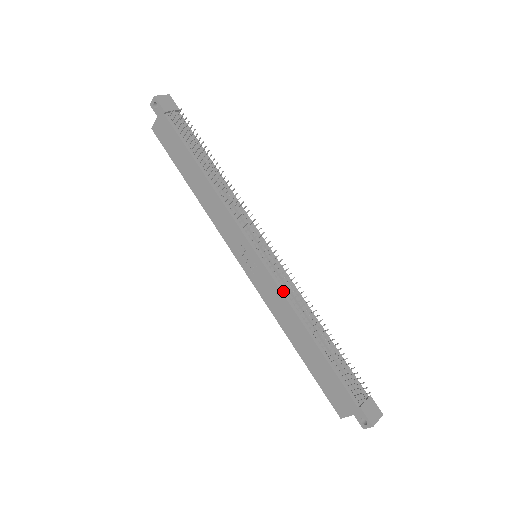
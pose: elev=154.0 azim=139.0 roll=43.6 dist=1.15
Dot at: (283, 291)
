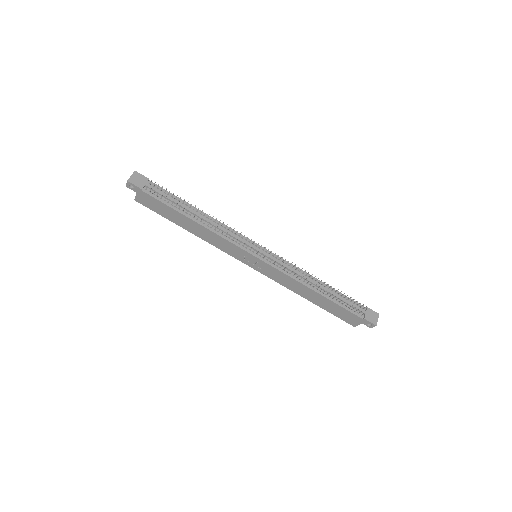
Dot at: (286, 273)
